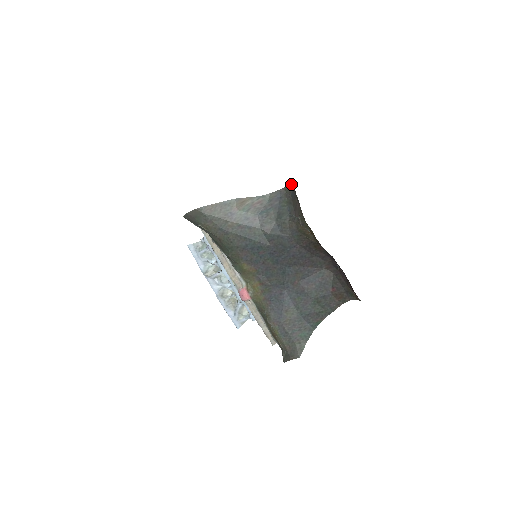
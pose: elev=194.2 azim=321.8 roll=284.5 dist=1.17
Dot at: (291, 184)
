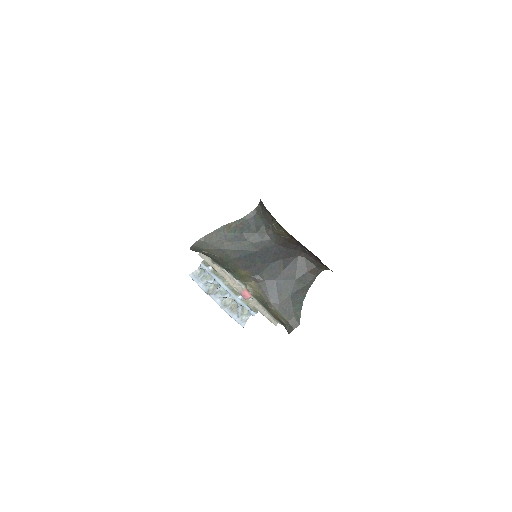
Dot at: (259, 205)
